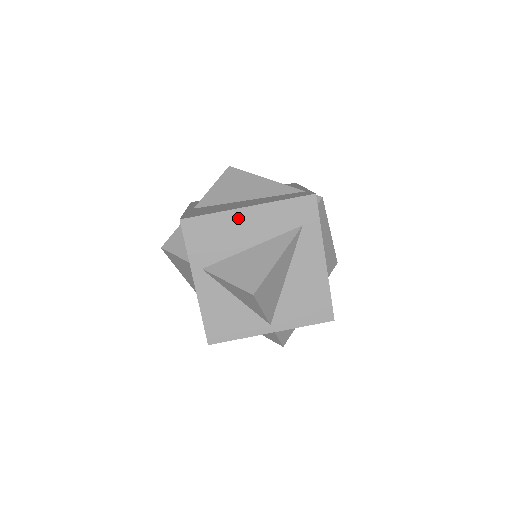
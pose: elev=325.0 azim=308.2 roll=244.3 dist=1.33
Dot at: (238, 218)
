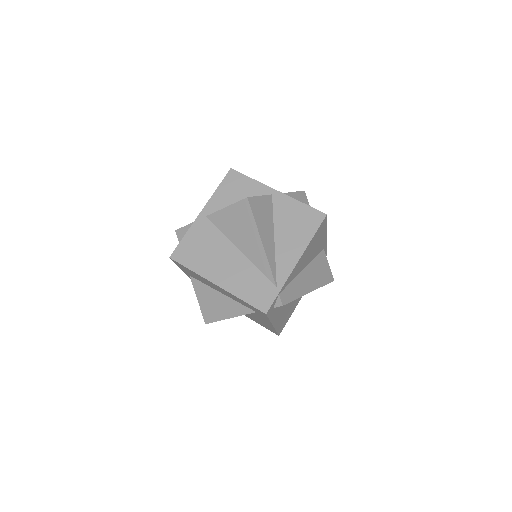
Dot at: (209, 282)
